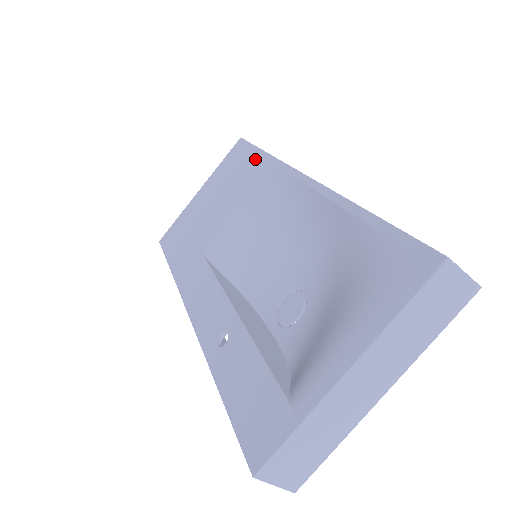
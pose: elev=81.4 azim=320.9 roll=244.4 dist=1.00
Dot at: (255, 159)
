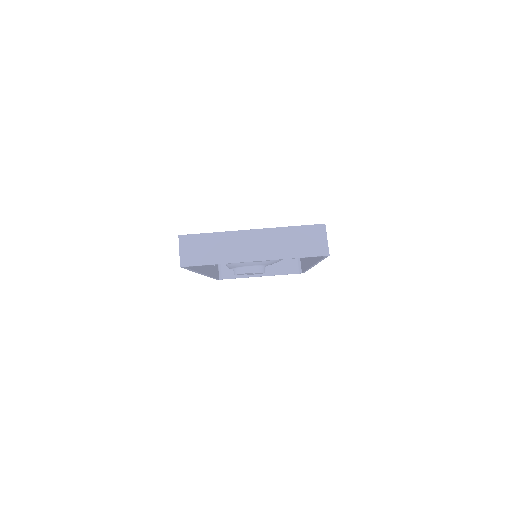
Dot at: occluded
